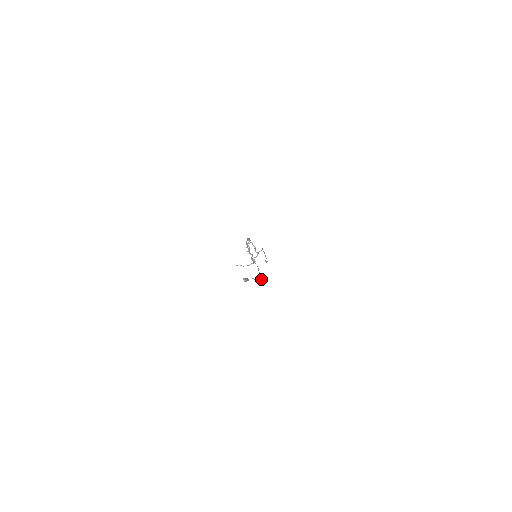
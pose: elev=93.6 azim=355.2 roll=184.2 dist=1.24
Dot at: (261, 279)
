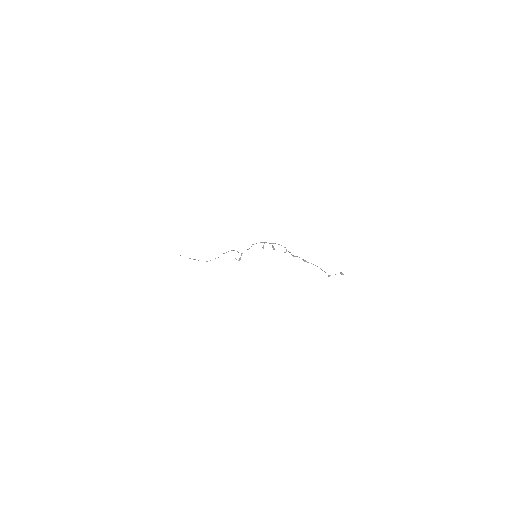
Dot at: (330, 275)
